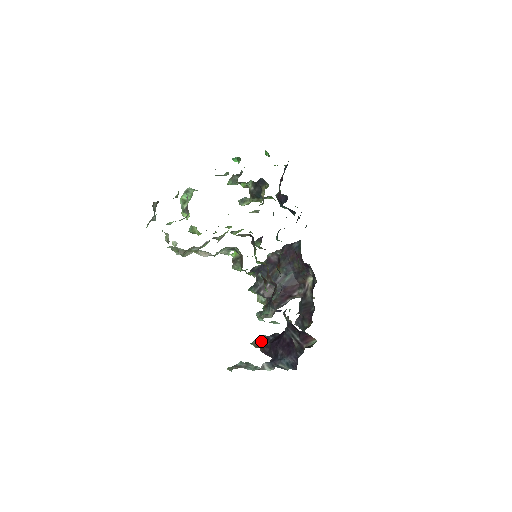
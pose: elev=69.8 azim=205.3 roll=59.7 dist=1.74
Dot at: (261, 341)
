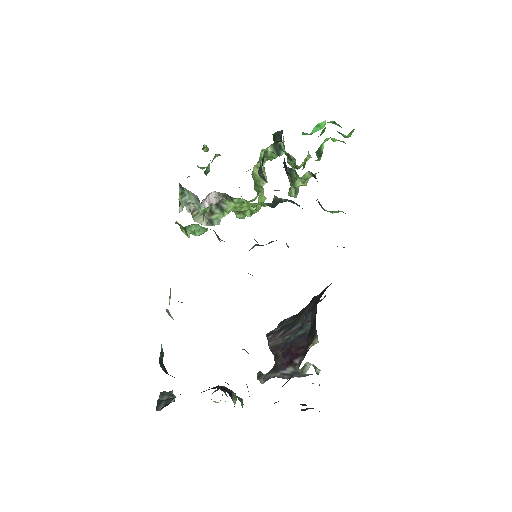
Dot at: occluded
